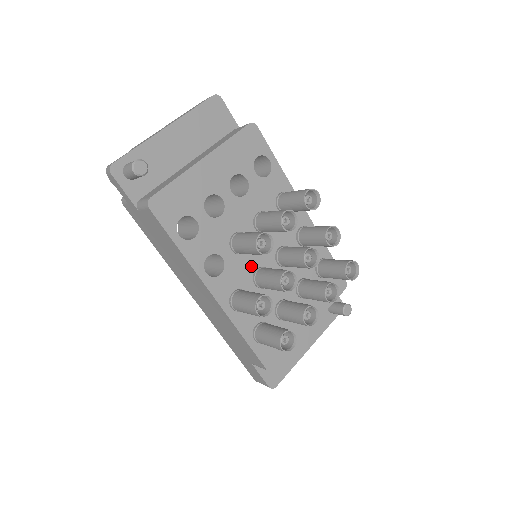
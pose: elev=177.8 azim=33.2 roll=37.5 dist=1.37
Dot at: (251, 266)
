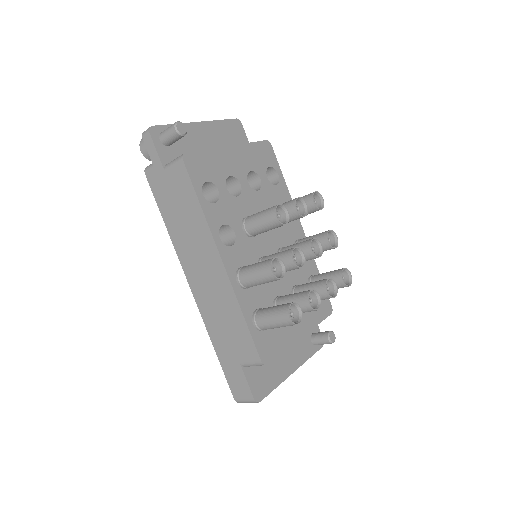
Dot at: (257, 252)
